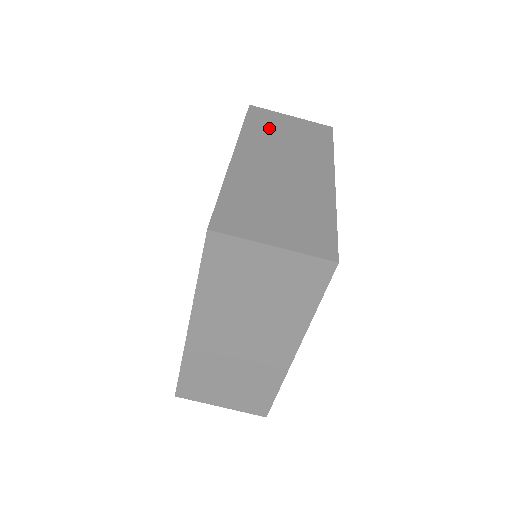
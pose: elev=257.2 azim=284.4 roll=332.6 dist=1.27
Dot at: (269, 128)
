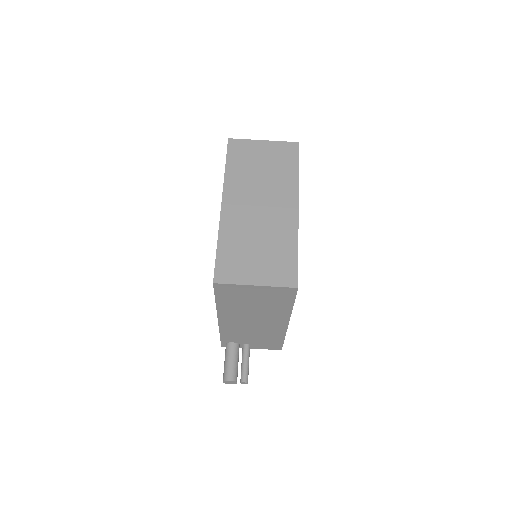
Dot at: occluded
